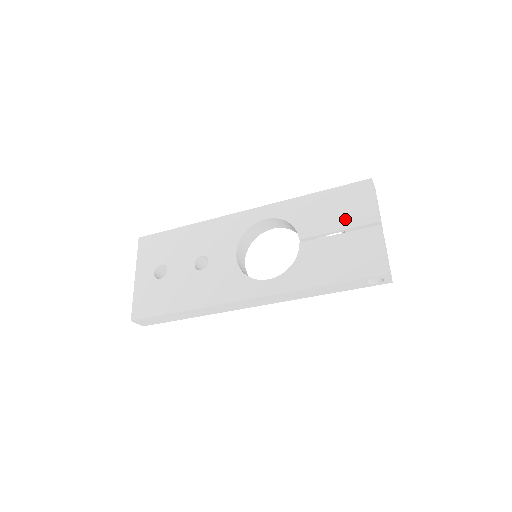
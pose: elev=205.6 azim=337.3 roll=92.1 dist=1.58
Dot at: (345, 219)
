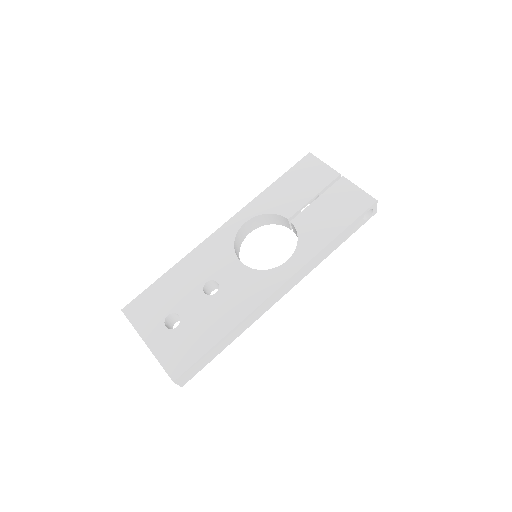
Dot at: (313, 186)
